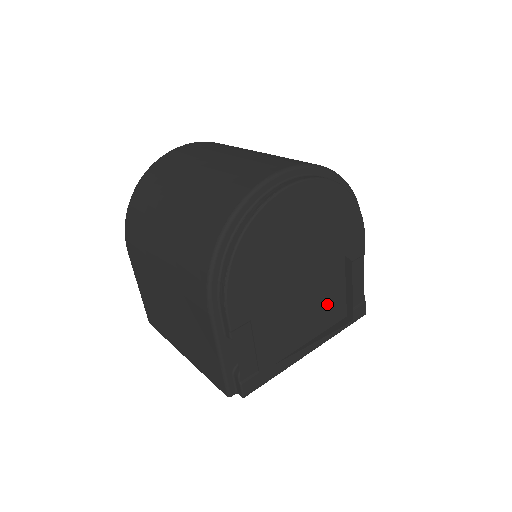
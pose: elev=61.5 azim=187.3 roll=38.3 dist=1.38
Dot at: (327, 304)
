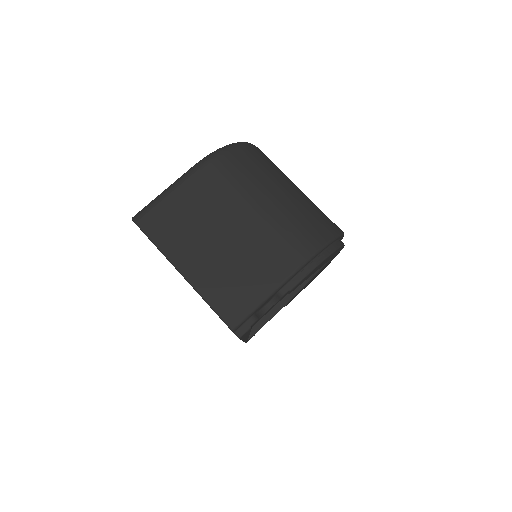
Dot at: occluded
